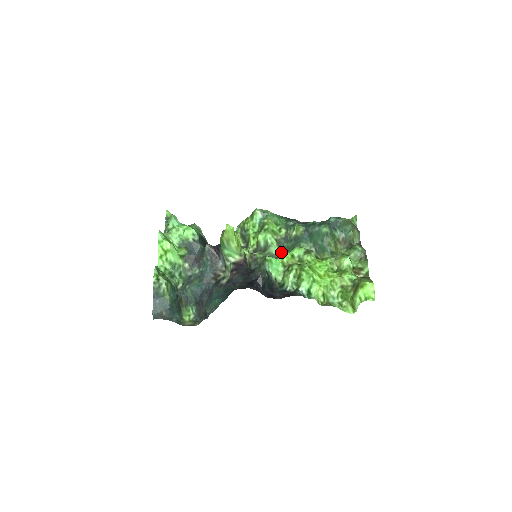
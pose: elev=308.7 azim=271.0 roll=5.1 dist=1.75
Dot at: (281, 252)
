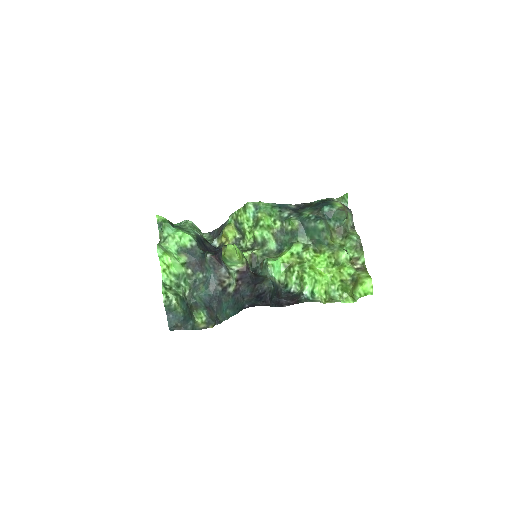
Dot at: (279, 246)
